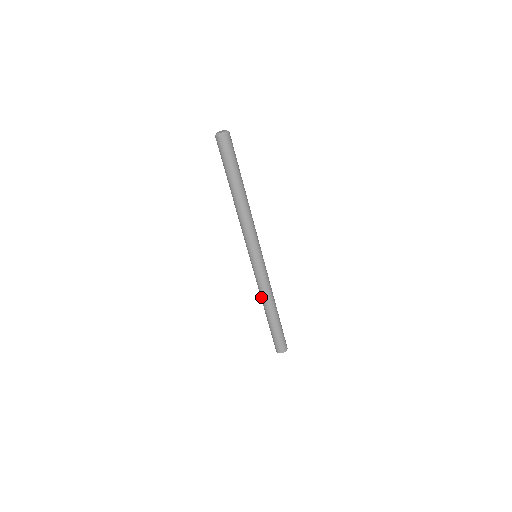
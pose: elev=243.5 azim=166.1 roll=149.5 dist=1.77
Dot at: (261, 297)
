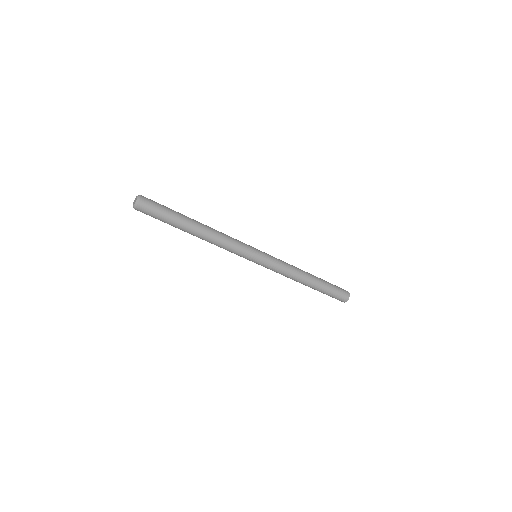
Dot at: occluded
